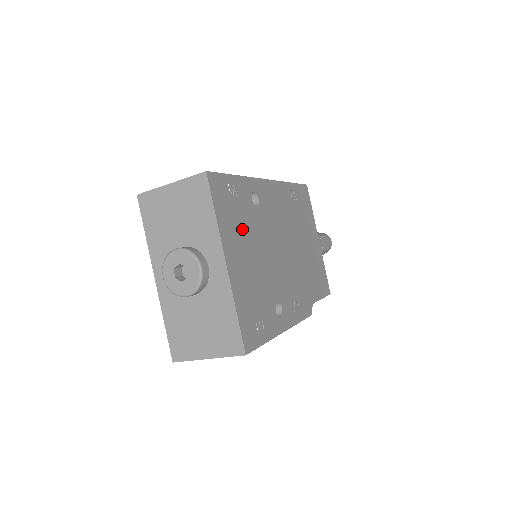
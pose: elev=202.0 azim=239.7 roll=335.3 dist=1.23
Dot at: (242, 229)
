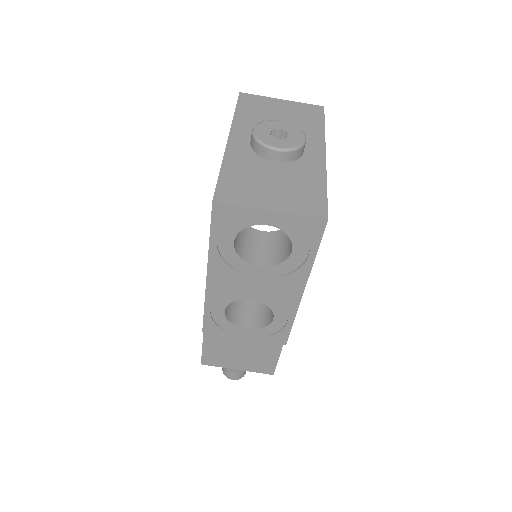
Dot at: occluded
